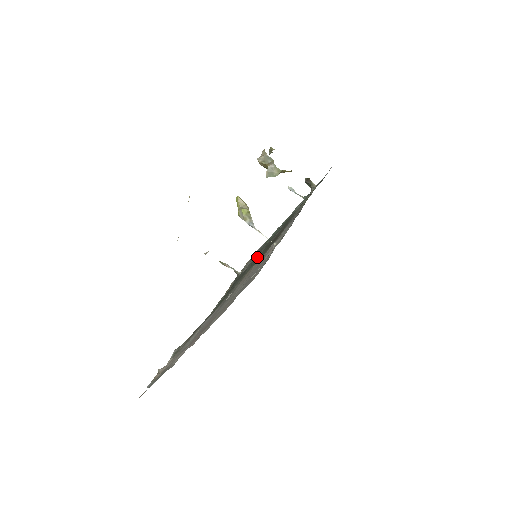
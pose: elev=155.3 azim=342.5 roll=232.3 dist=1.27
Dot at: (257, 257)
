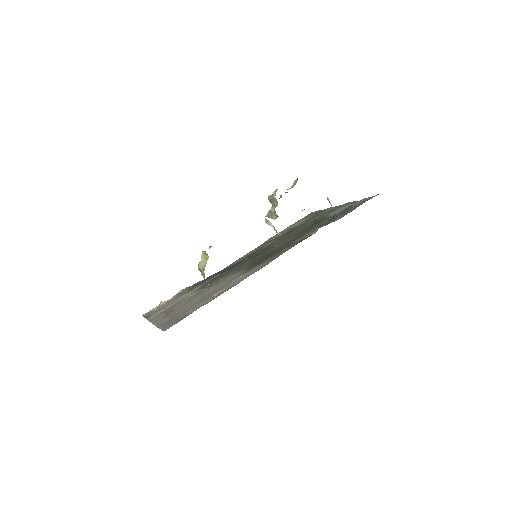
Dot at: (255, 258)
